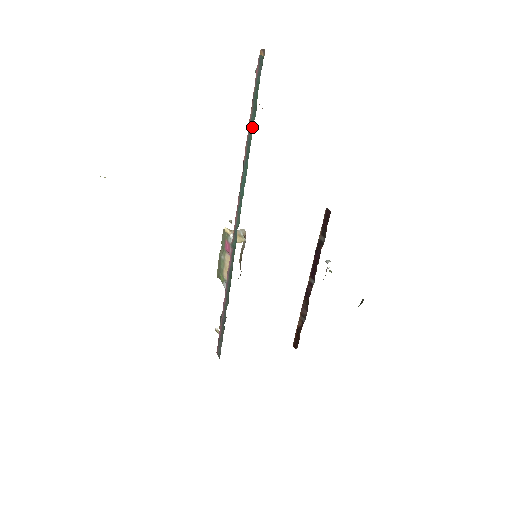
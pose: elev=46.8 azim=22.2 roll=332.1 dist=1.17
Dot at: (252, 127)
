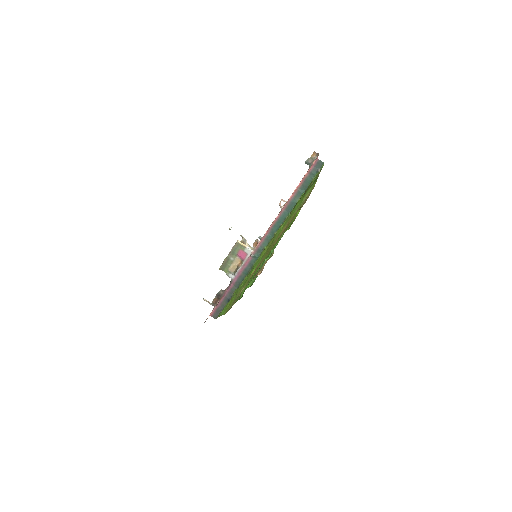
Dot at: (299, 196)
